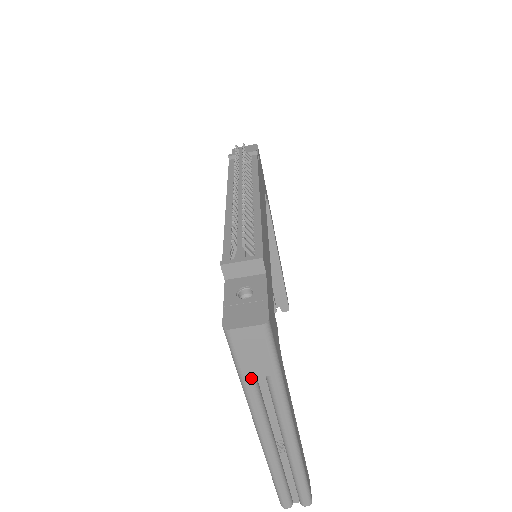
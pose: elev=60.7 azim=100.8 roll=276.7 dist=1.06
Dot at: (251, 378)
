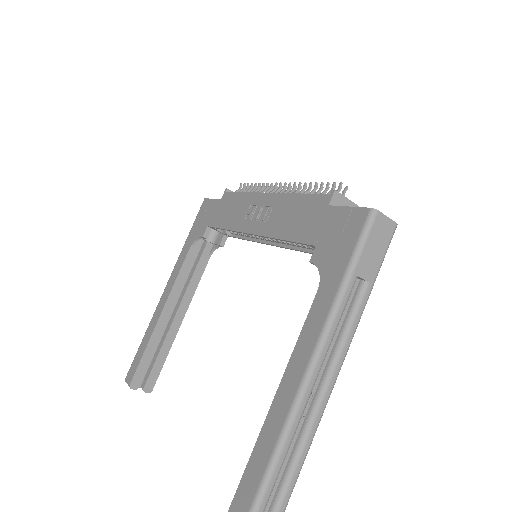
Dot at: (357, 277)
